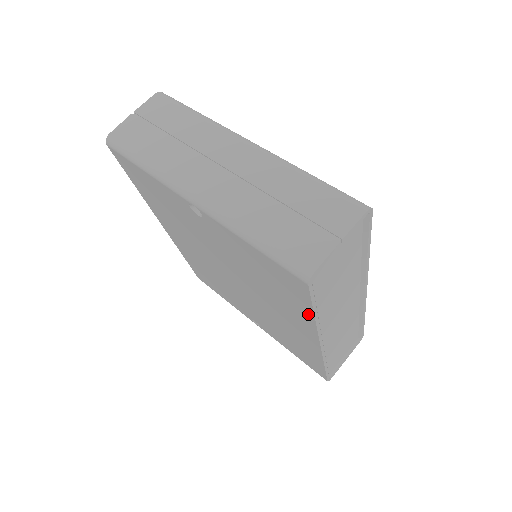
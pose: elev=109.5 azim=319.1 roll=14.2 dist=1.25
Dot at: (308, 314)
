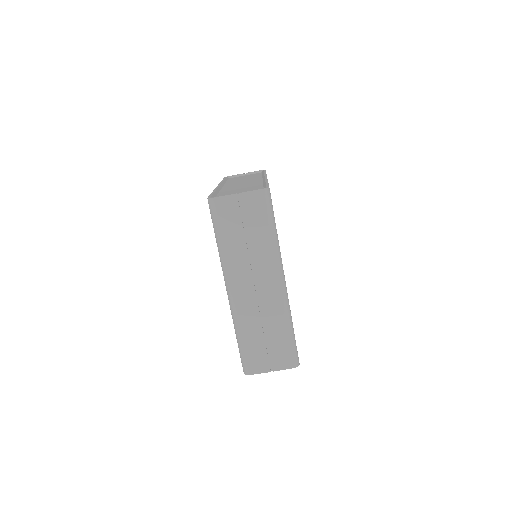
Dot at: occluded
